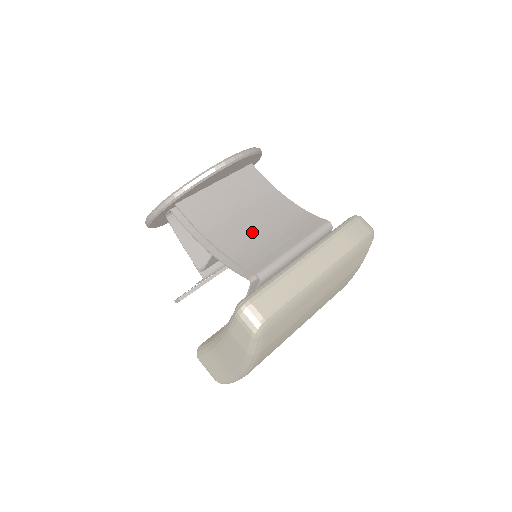
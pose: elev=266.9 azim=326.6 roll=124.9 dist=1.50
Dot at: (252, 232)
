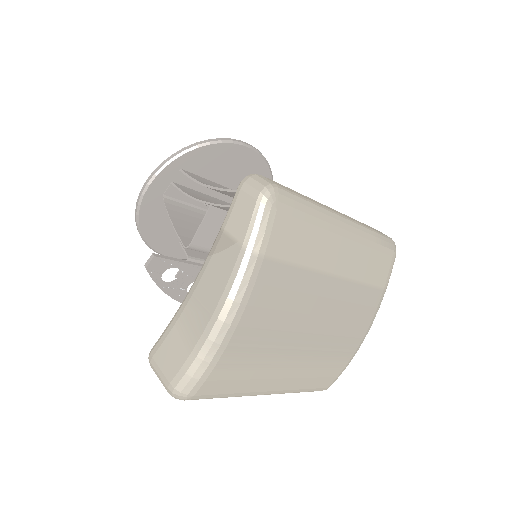
Dot at: occluded
